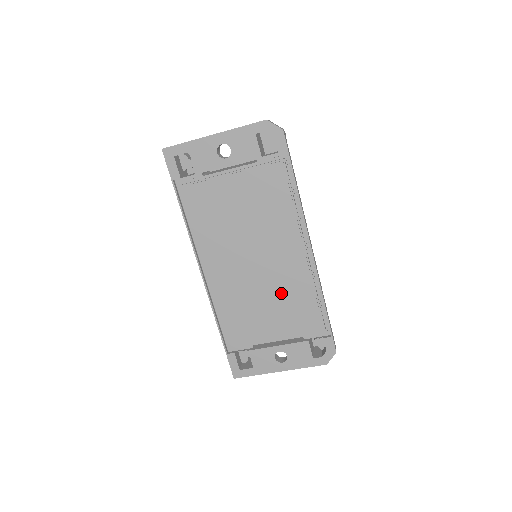
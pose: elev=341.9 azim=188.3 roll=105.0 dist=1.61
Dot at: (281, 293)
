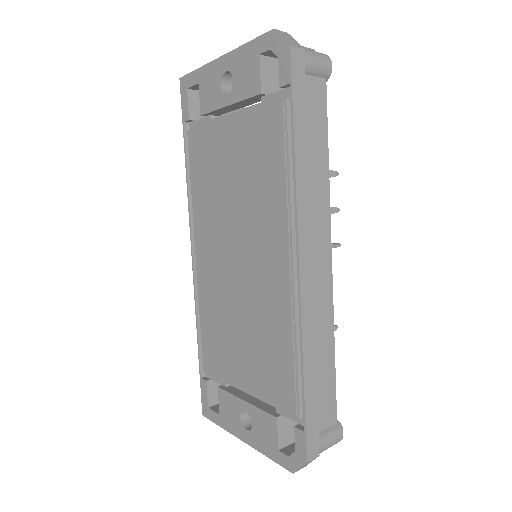
Dot at: (256, 322)
